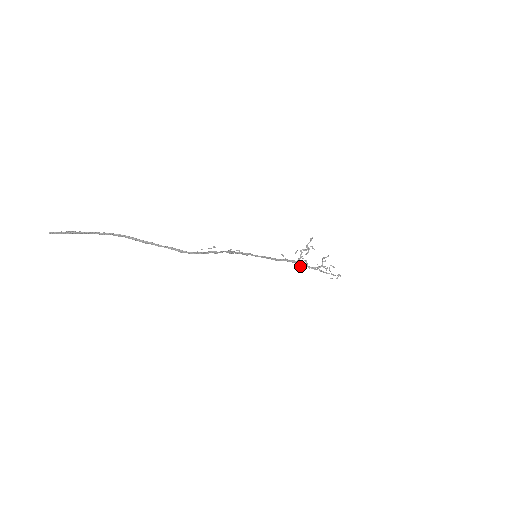
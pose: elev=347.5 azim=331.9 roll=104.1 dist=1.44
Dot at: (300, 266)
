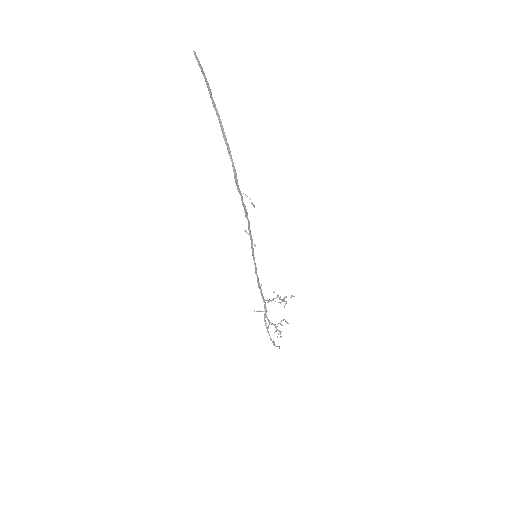
Dot at: (259, 310)
